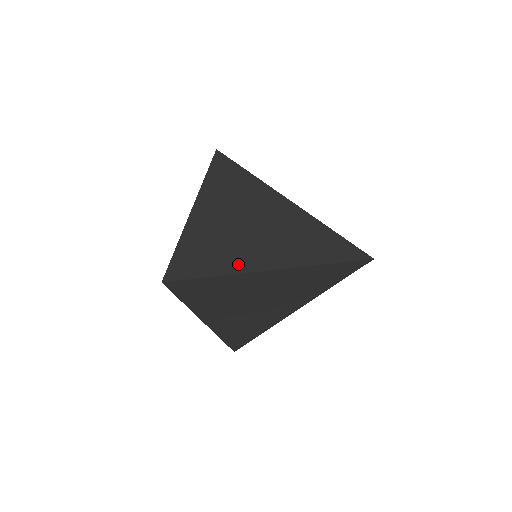
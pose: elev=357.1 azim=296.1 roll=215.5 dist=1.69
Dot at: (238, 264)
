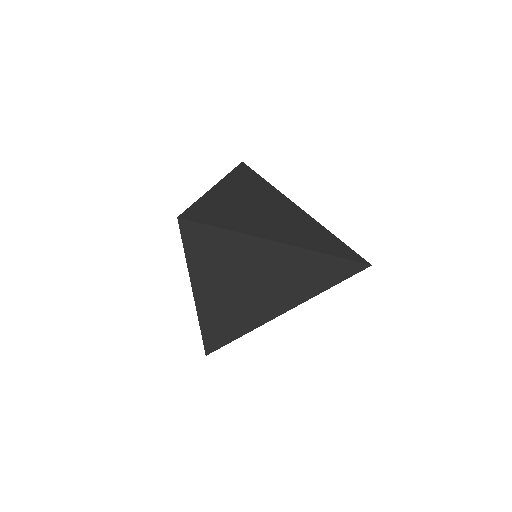
Dot at: (250, 229)
